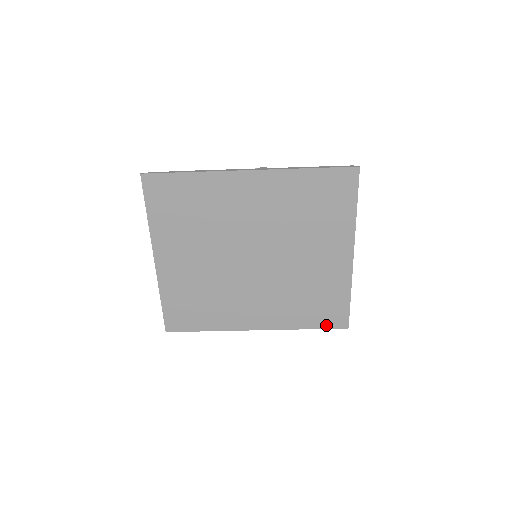
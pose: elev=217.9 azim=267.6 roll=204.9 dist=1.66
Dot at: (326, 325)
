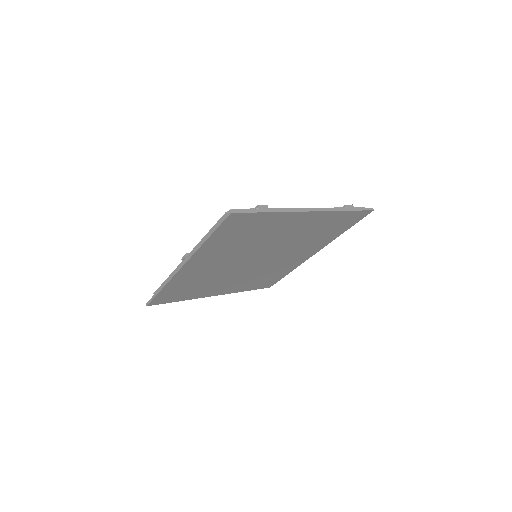
Dot at: (355, 222)
